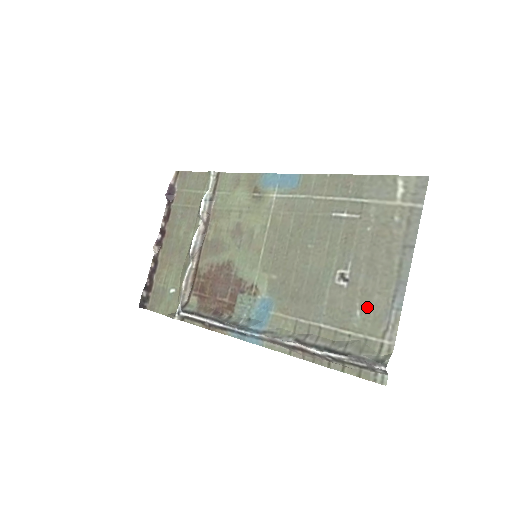
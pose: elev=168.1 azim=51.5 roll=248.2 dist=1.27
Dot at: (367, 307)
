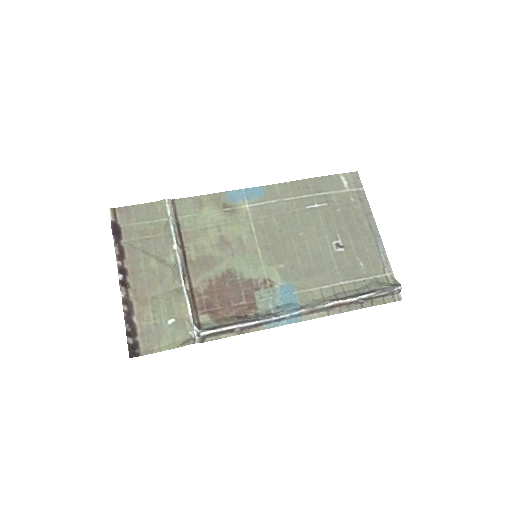
Dot at: (365, 258)
